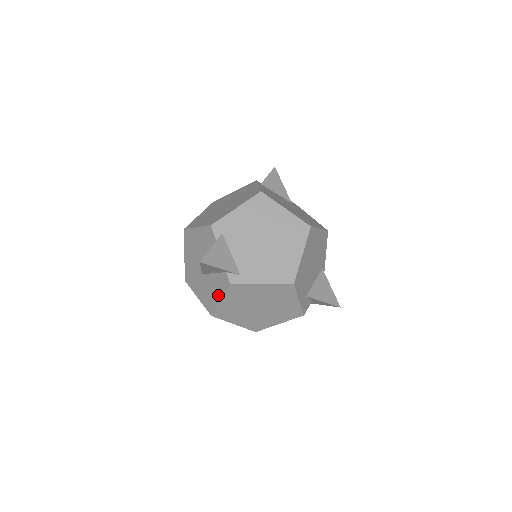
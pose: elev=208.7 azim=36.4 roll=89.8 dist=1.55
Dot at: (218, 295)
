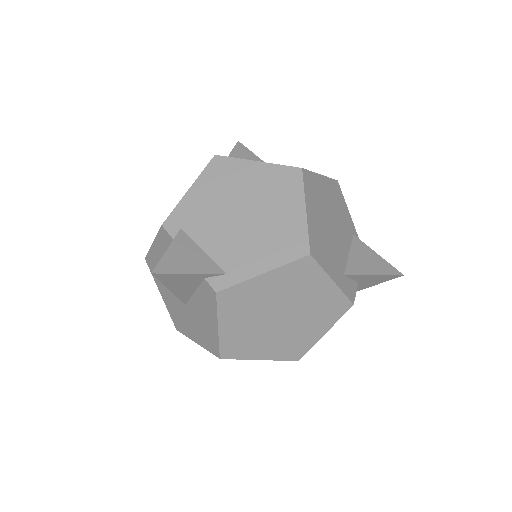
Dot at: (212, 321)
